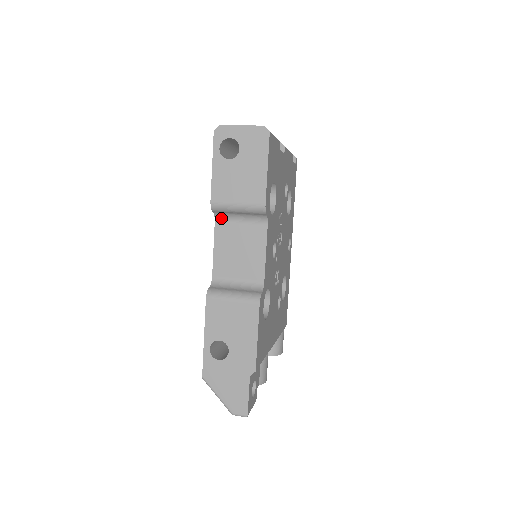
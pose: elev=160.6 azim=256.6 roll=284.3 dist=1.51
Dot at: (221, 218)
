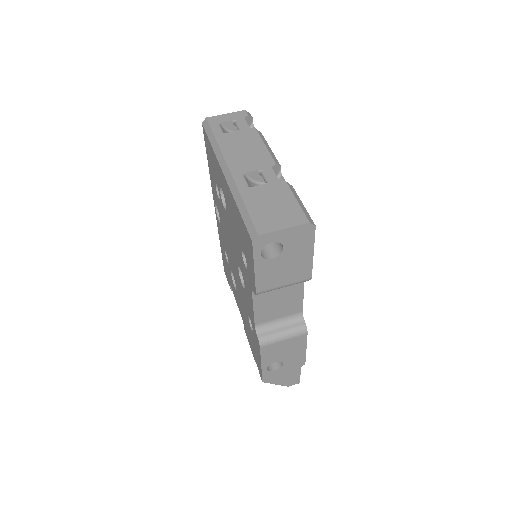
Dot at: occluded
